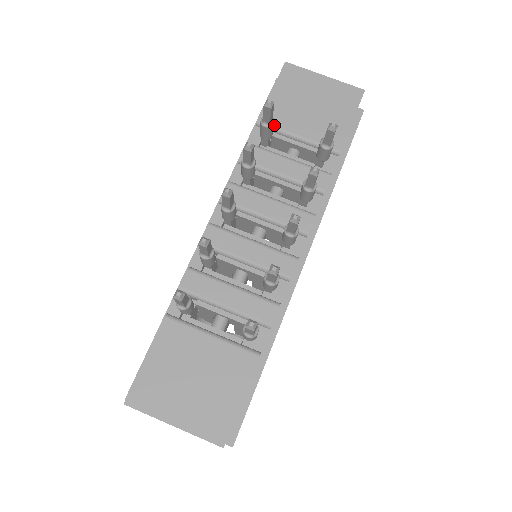
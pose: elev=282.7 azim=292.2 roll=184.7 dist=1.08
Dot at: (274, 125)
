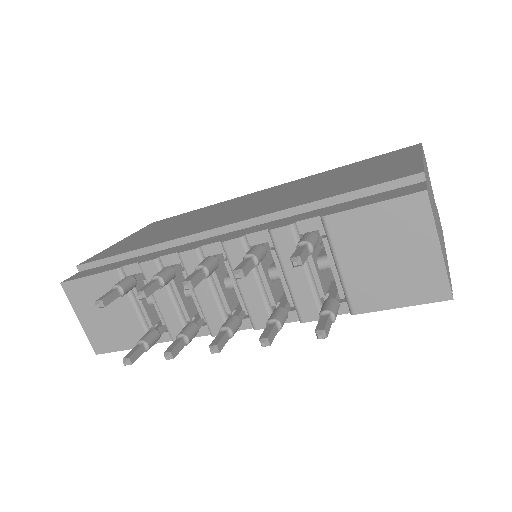
Dot at: (332, 236)
